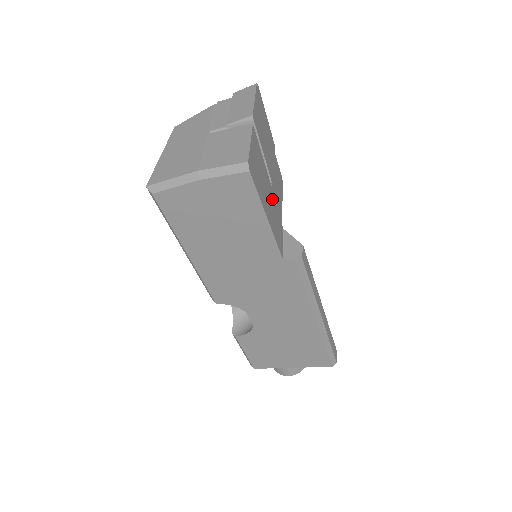
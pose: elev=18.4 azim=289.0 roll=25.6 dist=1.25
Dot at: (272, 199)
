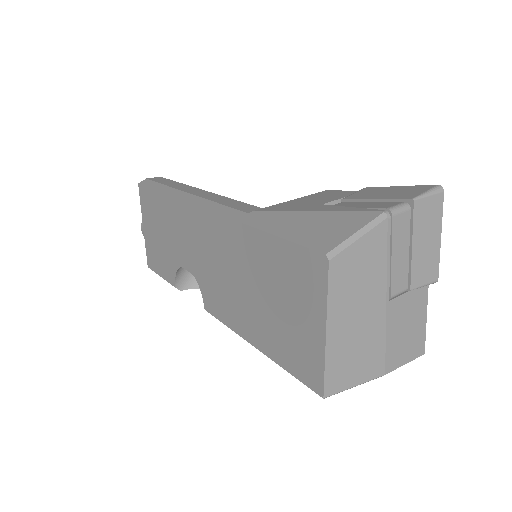
Dot at: occluded
